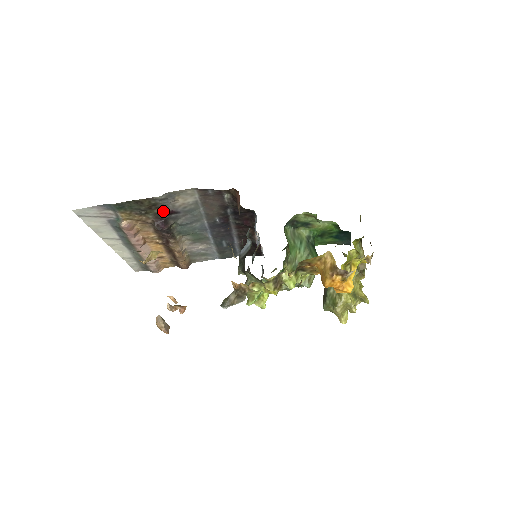
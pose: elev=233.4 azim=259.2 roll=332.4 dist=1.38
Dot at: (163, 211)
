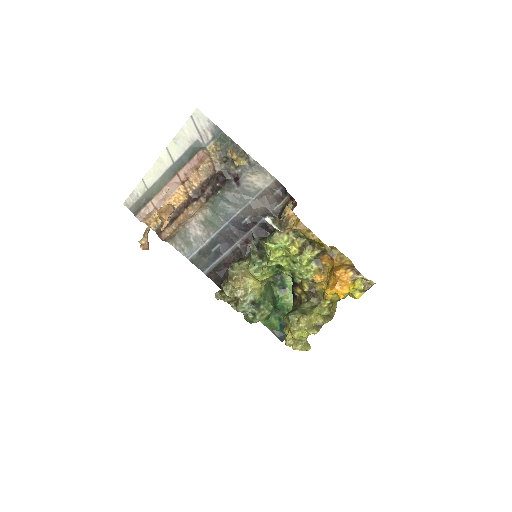
Dot at: (236, 172)
